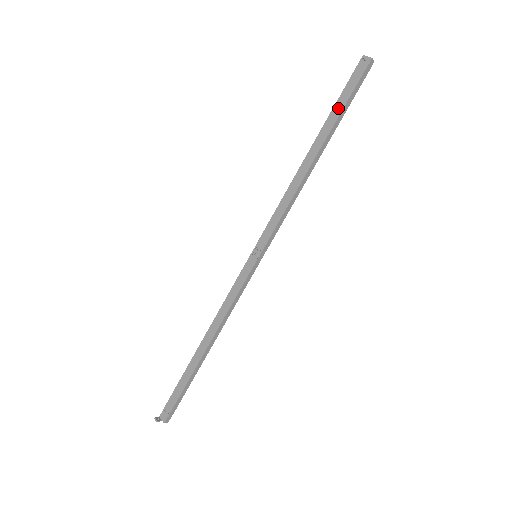
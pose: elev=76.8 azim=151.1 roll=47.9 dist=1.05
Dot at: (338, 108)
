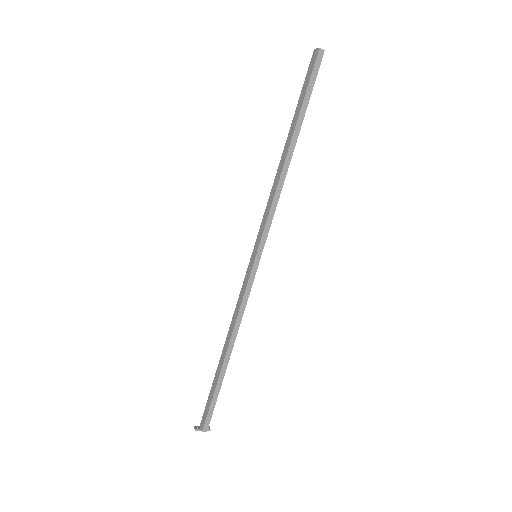
Dot at: (300, 102)
